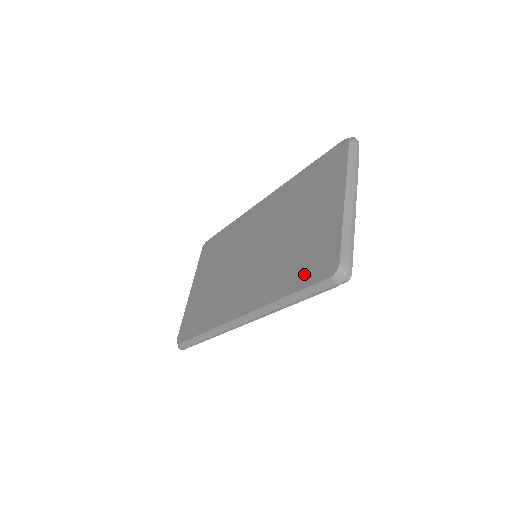
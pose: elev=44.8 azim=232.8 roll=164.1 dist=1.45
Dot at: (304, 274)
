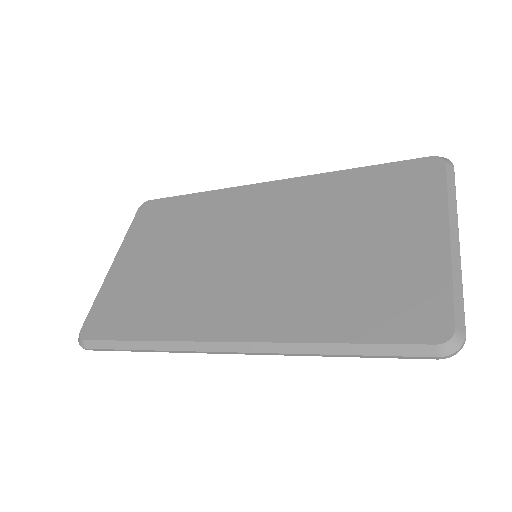
Dot at: (377, 321)
